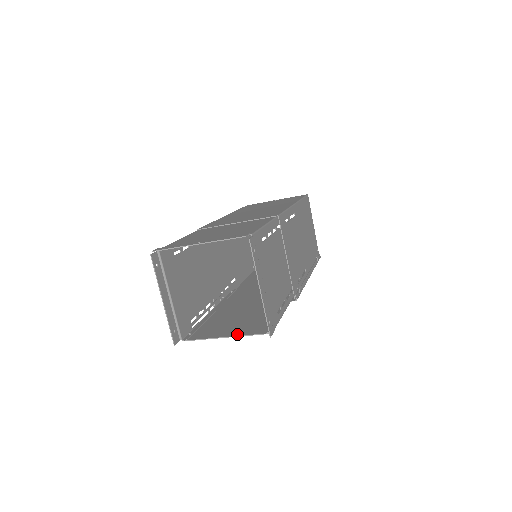
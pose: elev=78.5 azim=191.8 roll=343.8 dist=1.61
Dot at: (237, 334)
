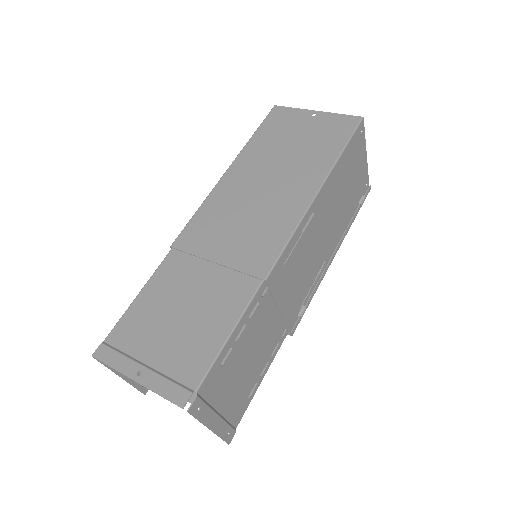
Dot at: occluded
